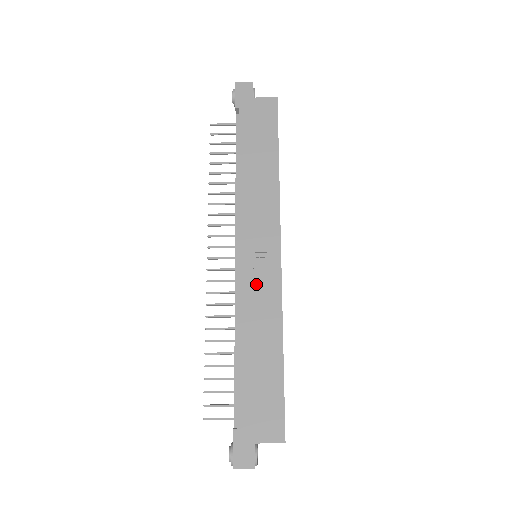
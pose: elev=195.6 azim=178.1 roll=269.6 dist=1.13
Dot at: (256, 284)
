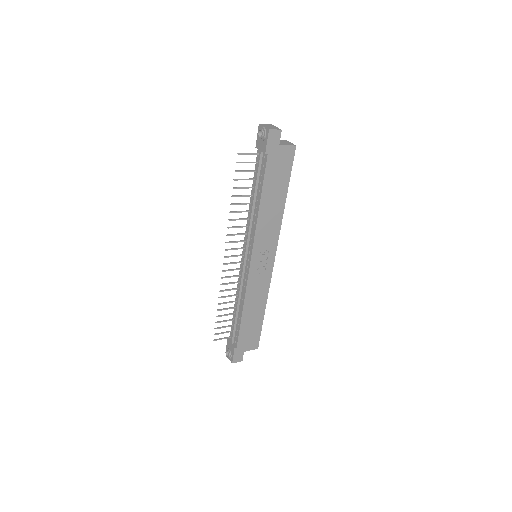
Dot at: (258, 279)
